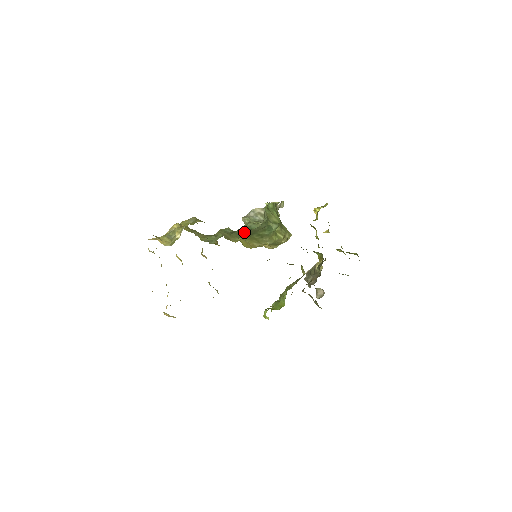
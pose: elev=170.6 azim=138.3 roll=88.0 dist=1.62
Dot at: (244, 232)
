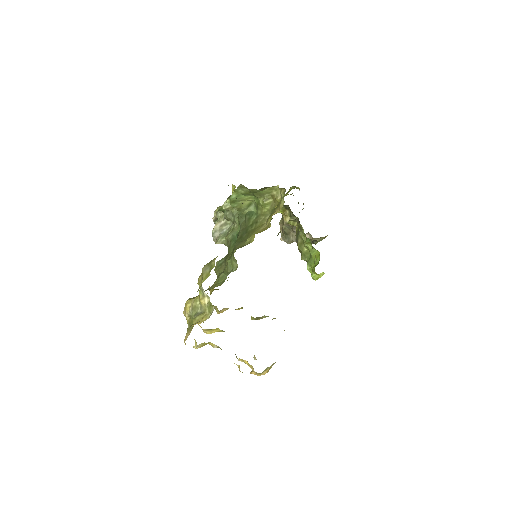
Dot at: (239, 238)
